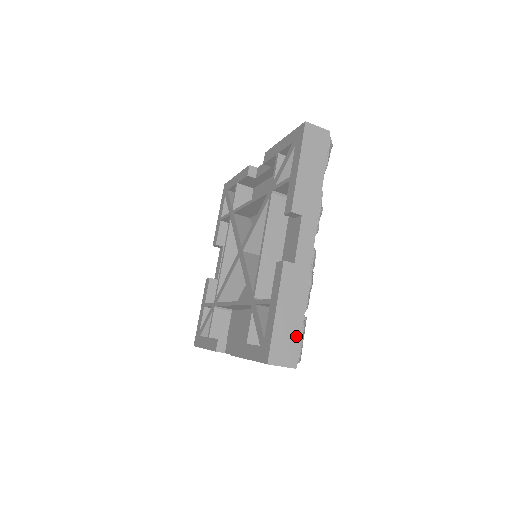
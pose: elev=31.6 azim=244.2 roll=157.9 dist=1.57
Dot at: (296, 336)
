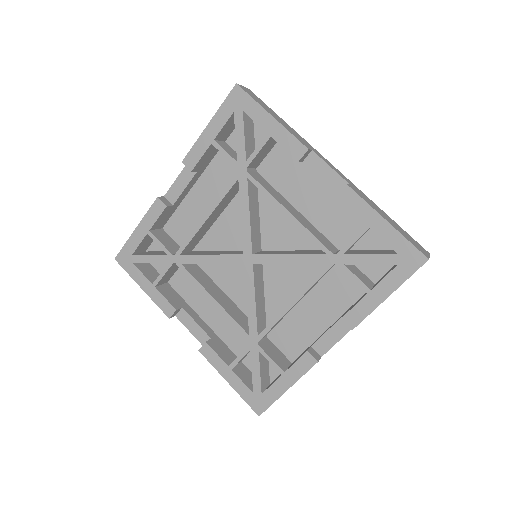
Dot at: occluded
